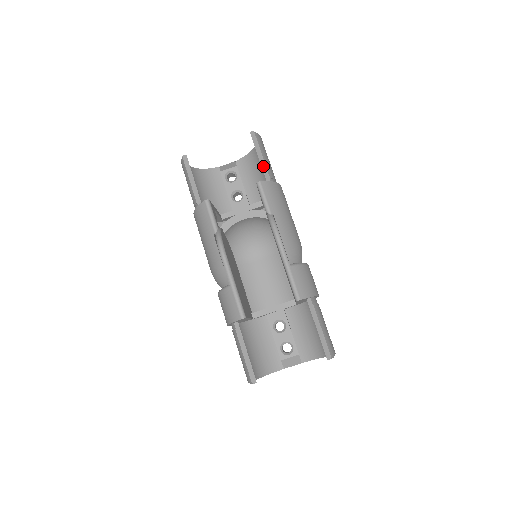
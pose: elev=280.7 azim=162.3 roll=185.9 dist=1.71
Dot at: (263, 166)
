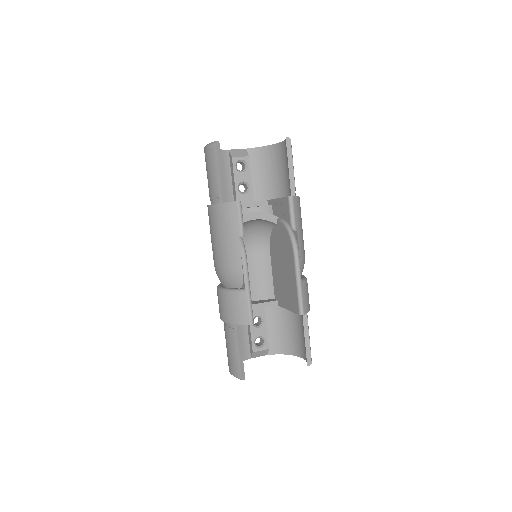
Dot at: (291, 176)
